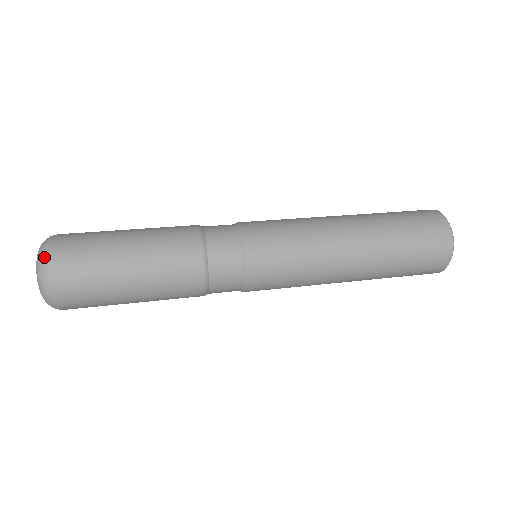
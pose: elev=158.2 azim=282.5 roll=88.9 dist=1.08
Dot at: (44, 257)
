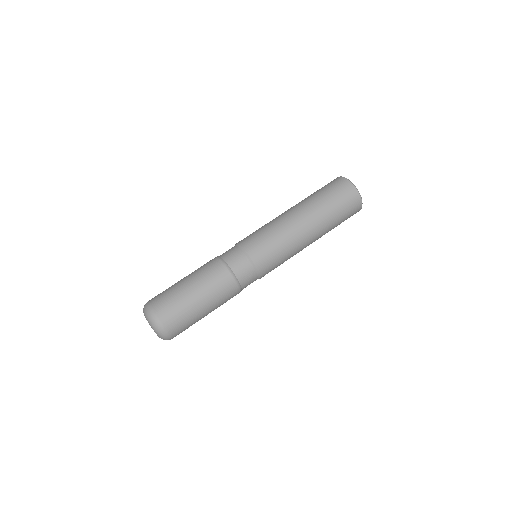
Dot at: occluded
